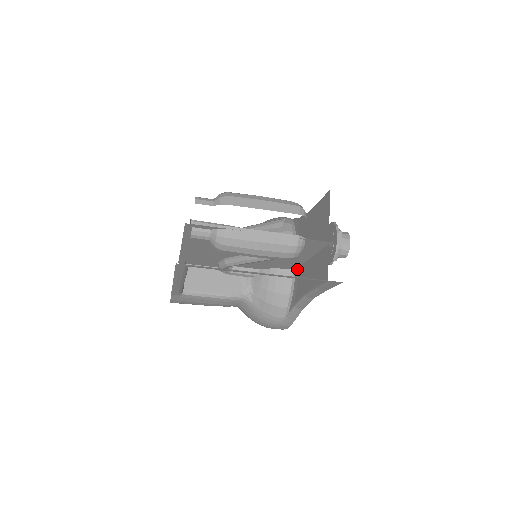
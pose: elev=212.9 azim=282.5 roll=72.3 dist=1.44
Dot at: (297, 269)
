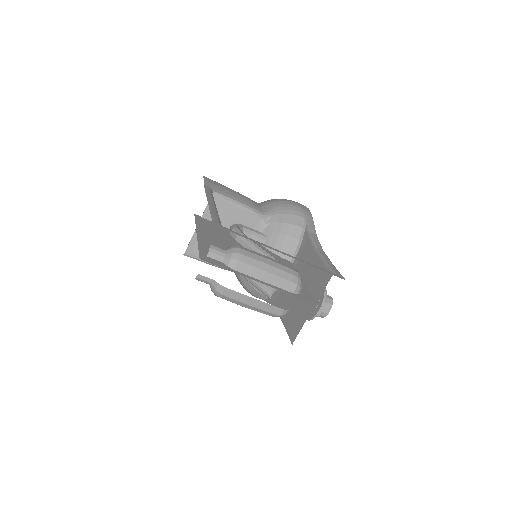
Dot at: occluded
